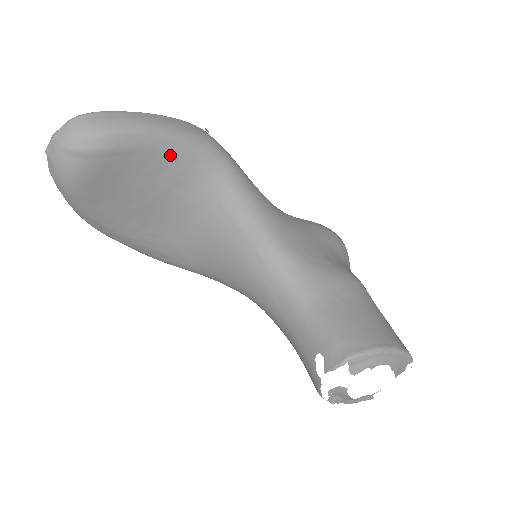
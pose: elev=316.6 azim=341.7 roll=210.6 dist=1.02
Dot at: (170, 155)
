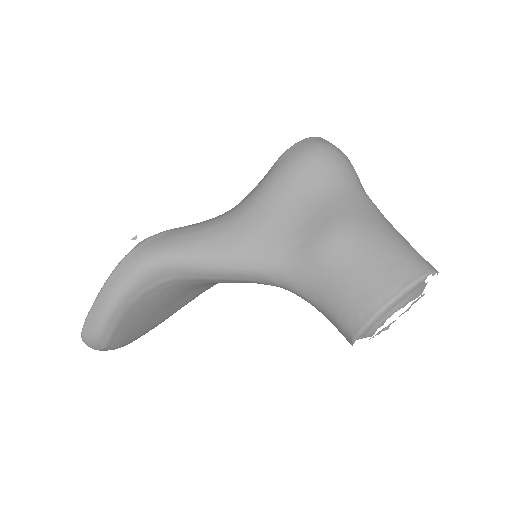
Dot at: (135, 301)
